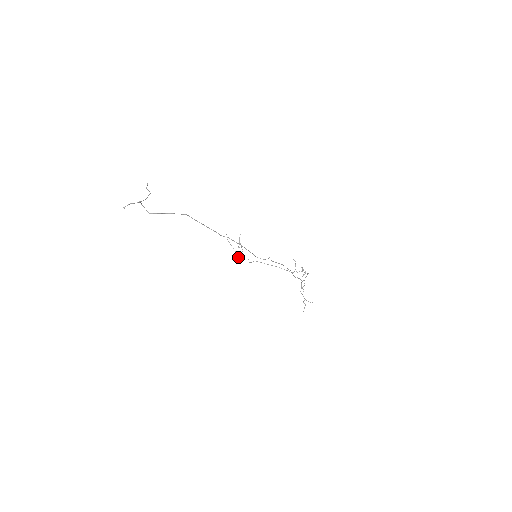
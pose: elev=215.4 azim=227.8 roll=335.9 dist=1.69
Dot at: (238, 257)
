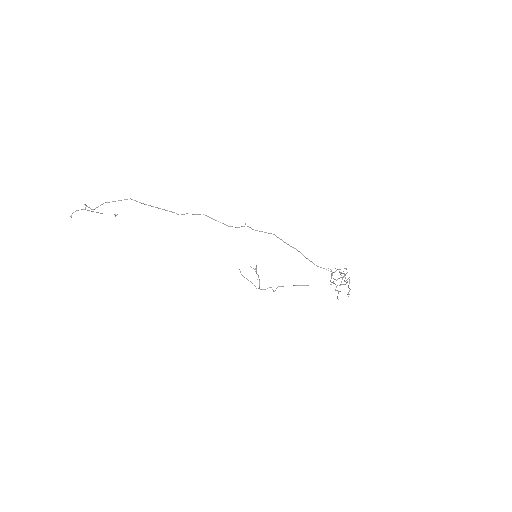
Dot at: occluded
